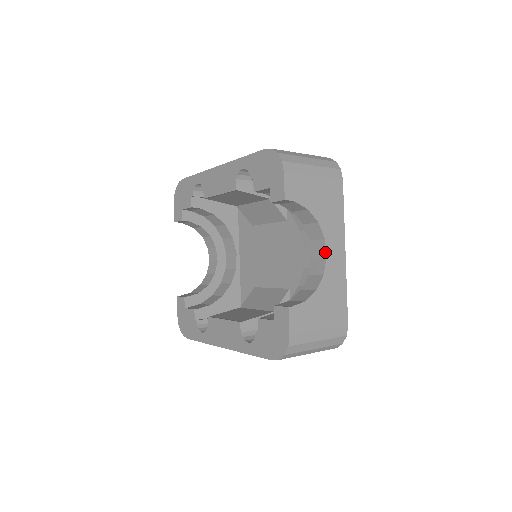
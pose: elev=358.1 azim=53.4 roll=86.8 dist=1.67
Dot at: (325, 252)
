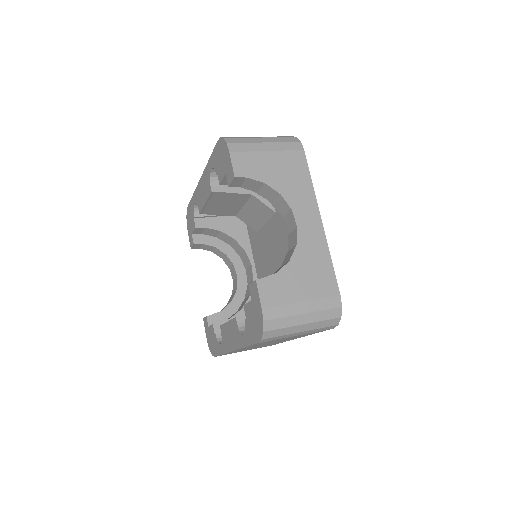
Dot at: (295, 222)
